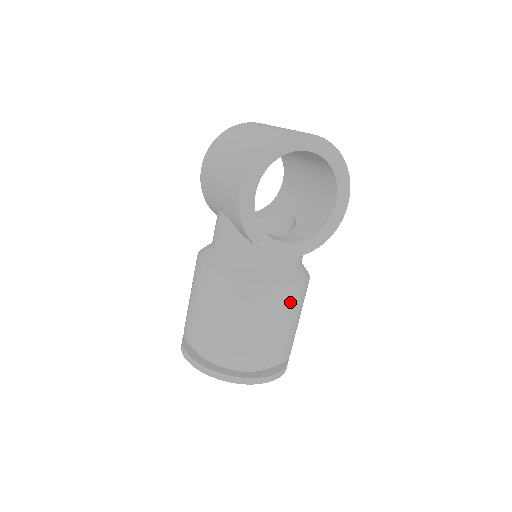
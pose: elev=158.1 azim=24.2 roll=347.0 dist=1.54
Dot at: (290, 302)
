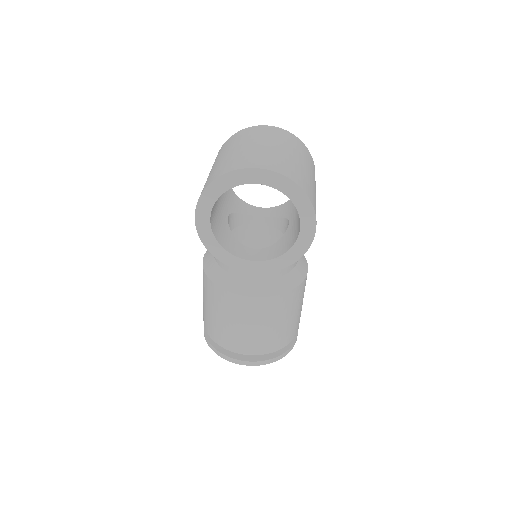
Dot at: (265, 309)
